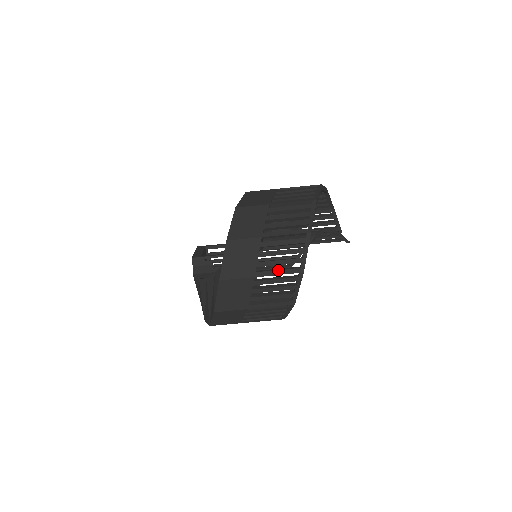
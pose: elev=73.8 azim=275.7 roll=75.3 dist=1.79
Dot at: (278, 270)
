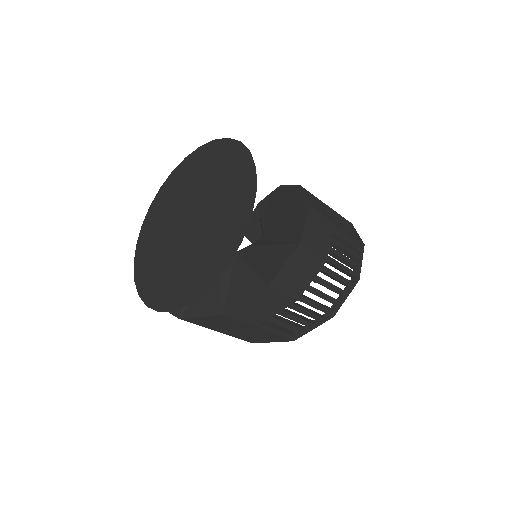
Dot at: (319, 303)
